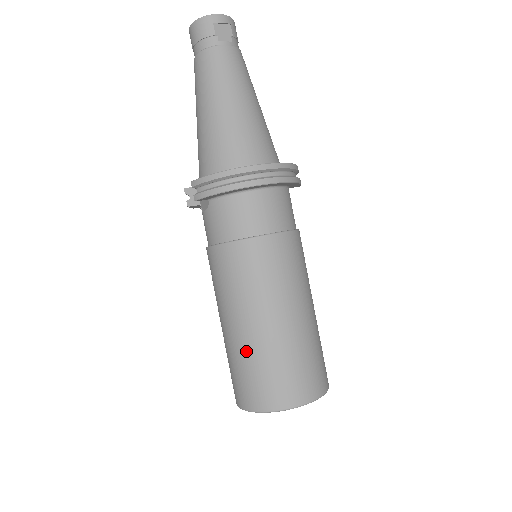
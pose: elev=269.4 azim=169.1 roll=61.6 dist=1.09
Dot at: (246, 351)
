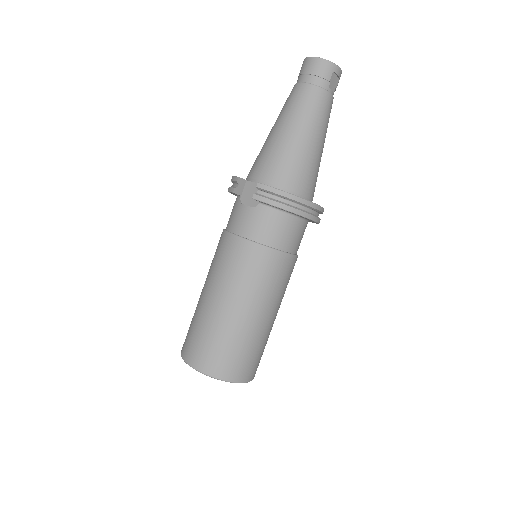
Dot at: (227, 329)
